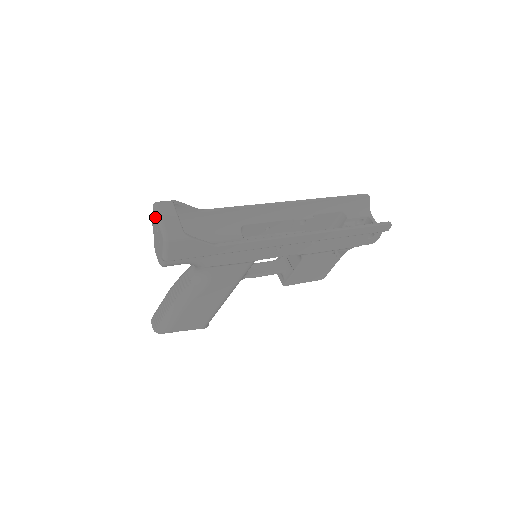
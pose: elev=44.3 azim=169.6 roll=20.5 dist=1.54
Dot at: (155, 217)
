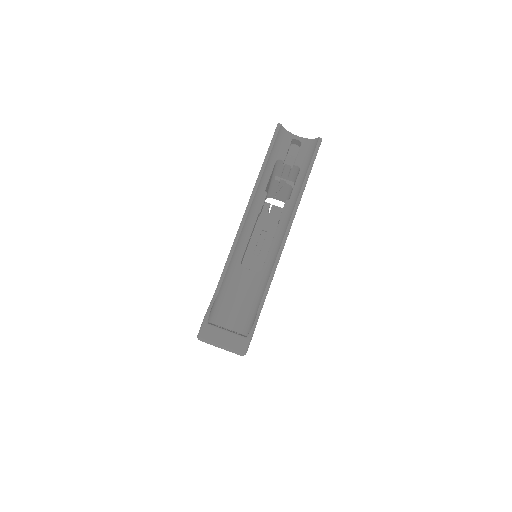
Dot at: occluded
